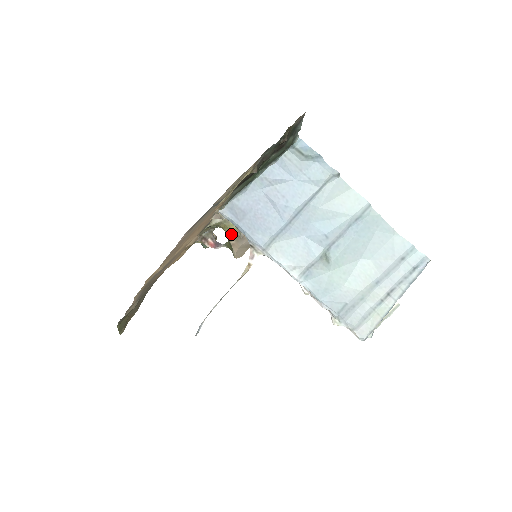
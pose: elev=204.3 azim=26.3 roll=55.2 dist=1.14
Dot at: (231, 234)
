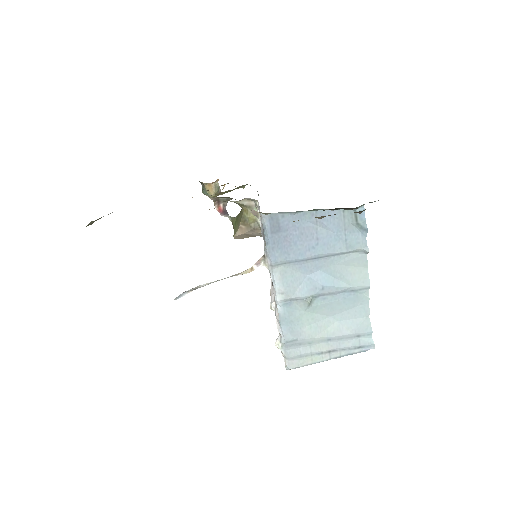
Dot at: (246, 220)
